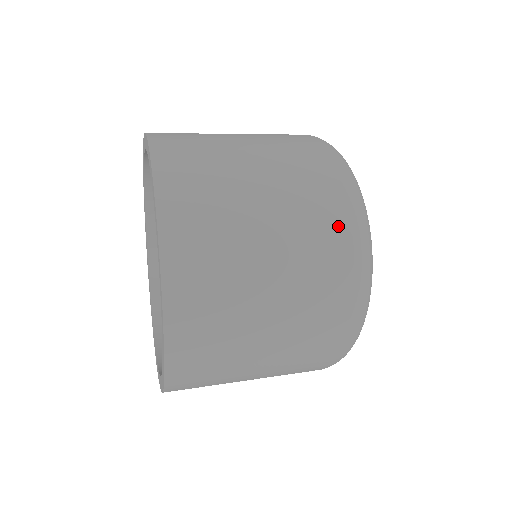
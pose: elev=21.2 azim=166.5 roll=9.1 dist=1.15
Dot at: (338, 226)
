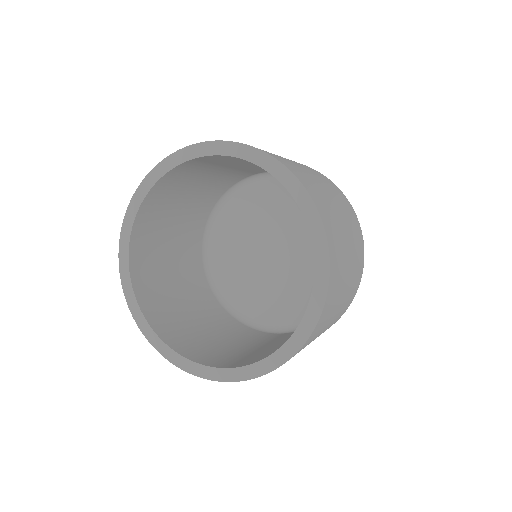
Dot at: (344, 198)
